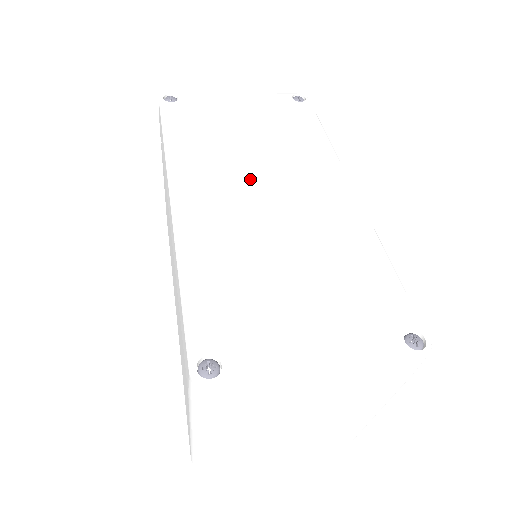
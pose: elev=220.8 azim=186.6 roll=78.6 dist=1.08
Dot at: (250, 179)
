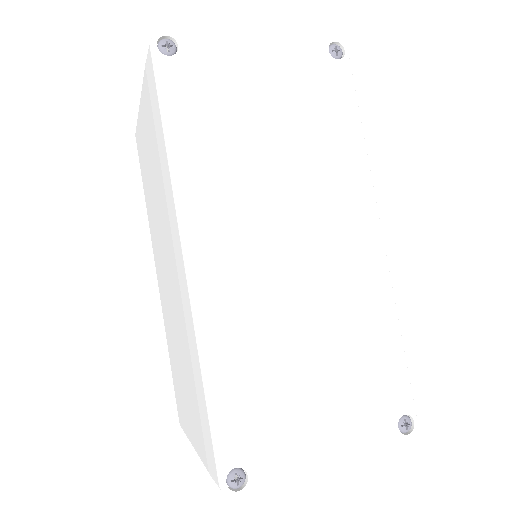
Dot at: (274, 219)
